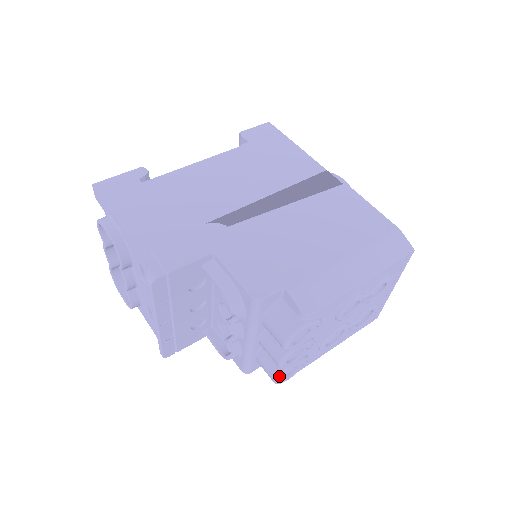
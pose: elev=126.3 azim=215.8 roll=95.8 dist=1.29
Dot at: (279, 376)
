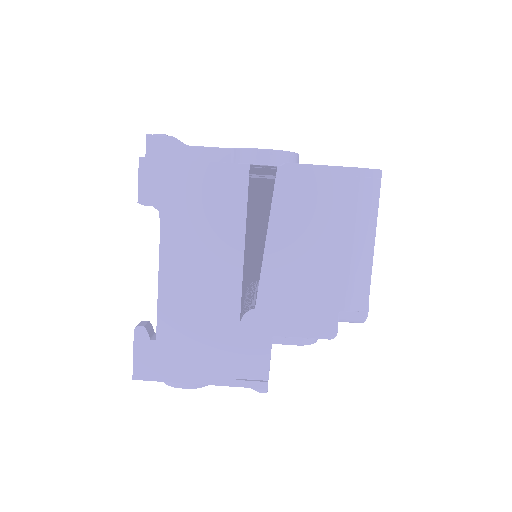
Dot at: occluded
